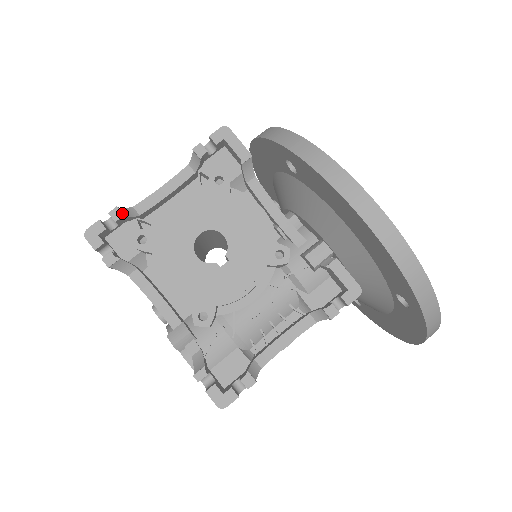
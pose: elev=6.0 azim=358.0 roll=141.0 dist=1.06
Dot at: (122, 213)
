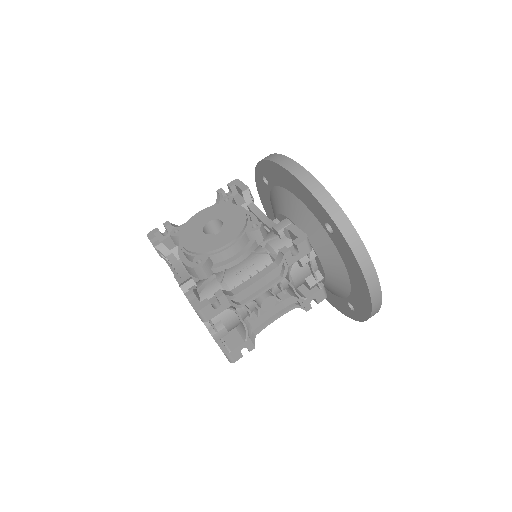
Dot at: (170, 223)
